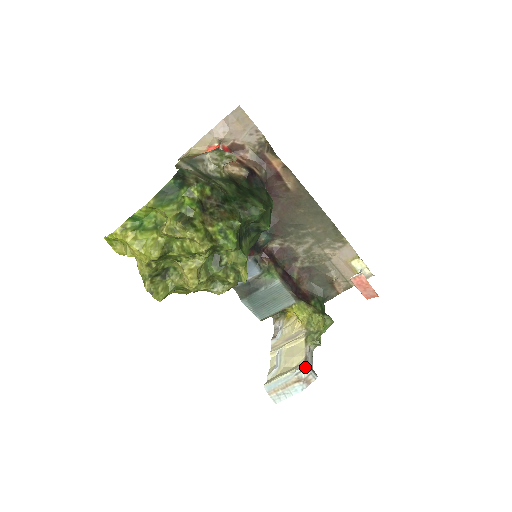
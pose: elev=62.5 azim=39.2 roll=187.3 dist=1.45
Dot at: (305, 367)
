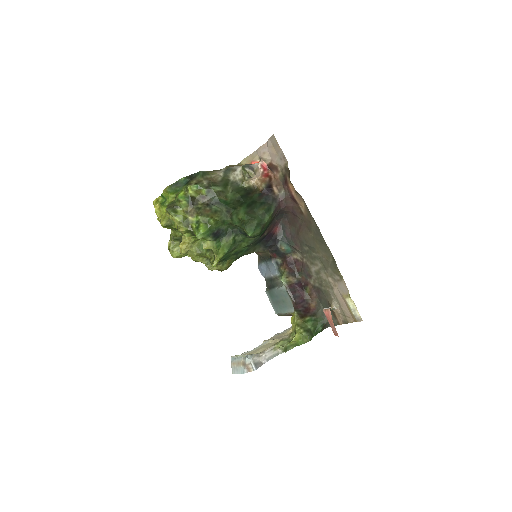
Dot at: (249, 356)
